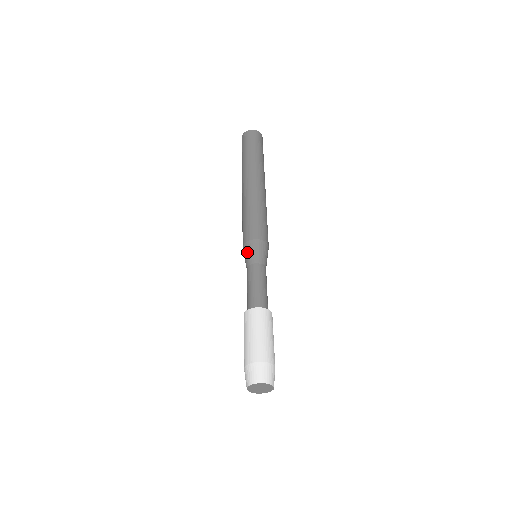
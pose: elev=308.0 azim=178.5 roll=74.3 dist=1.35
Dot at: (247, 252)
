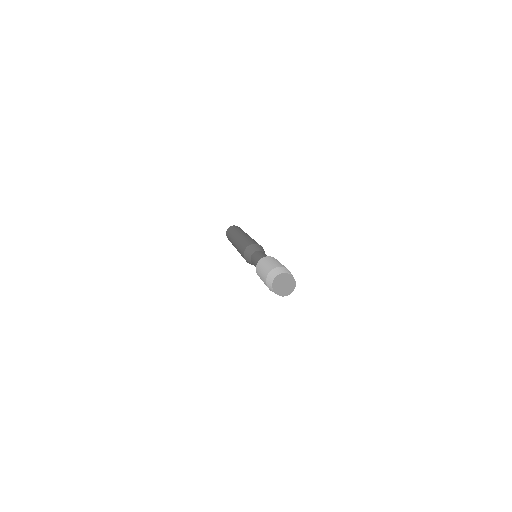
Dot at: (249, 249)
